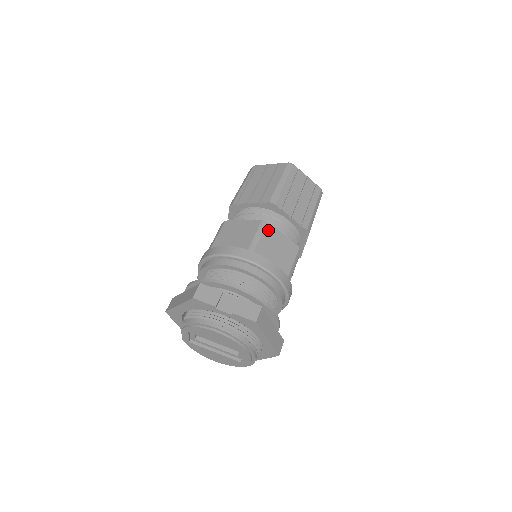
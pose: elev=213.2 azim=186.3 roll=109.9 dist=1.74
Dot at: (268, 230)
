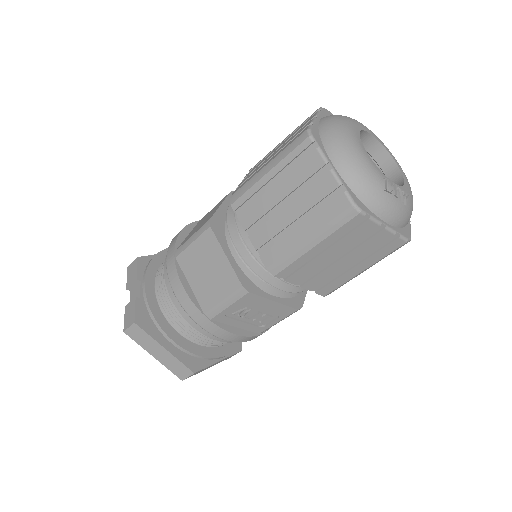
Dot at: (206, 238)
